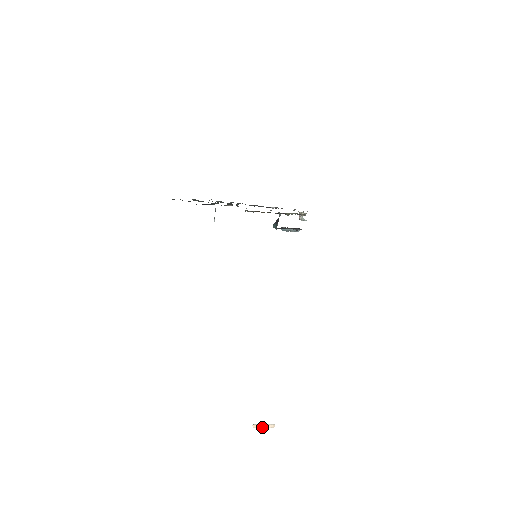
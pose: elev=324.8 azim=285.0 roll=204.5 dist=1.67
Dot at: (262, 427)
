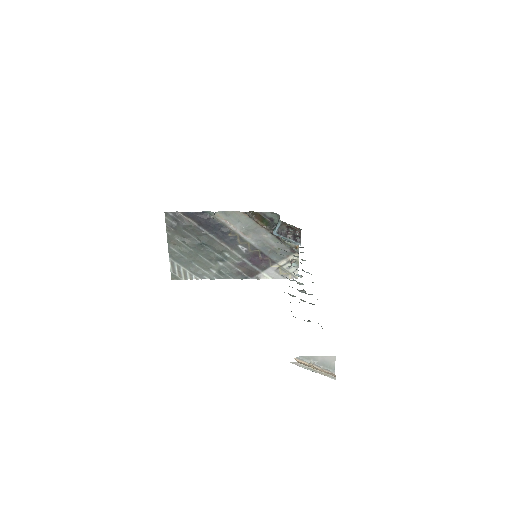
Dot at: (313, 367)
